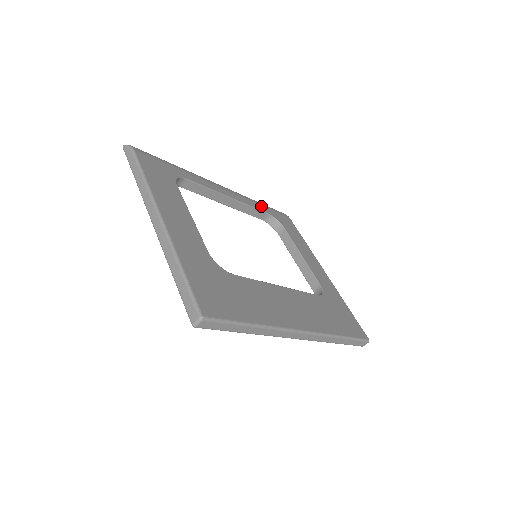
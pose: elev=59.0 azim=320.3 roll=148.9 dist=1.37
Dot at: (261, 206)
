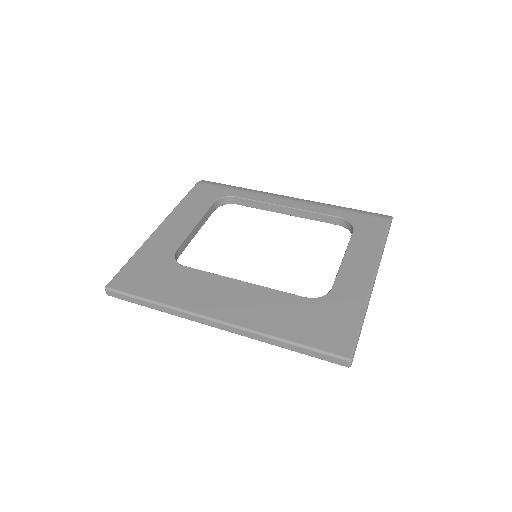
Dot at: (336, 211)
